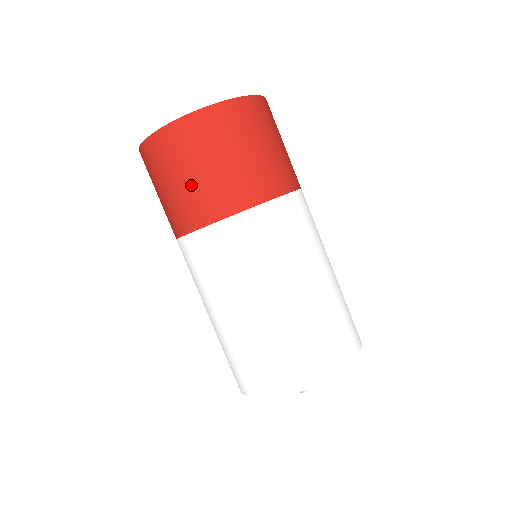
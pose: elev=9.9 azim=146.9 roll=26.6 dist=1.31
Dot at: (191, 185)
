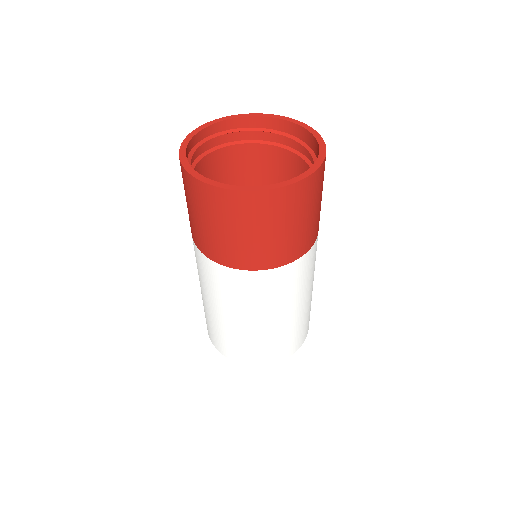
Dot at: (209, 232)
